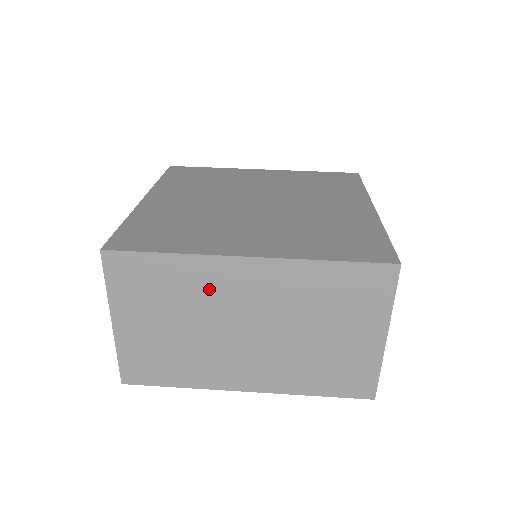
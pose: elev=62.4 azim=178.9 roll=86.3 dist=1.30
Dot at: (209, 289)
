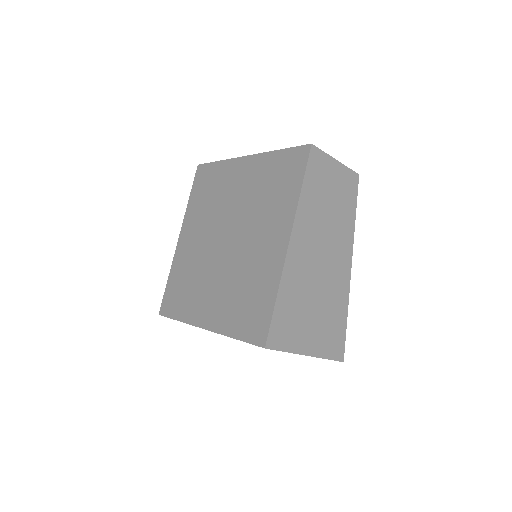
Dot at: occluded
